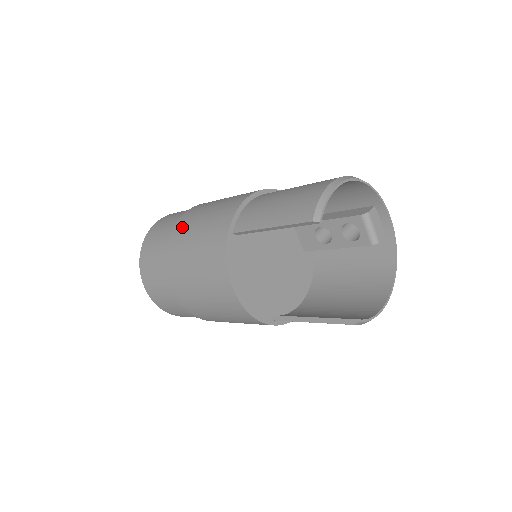
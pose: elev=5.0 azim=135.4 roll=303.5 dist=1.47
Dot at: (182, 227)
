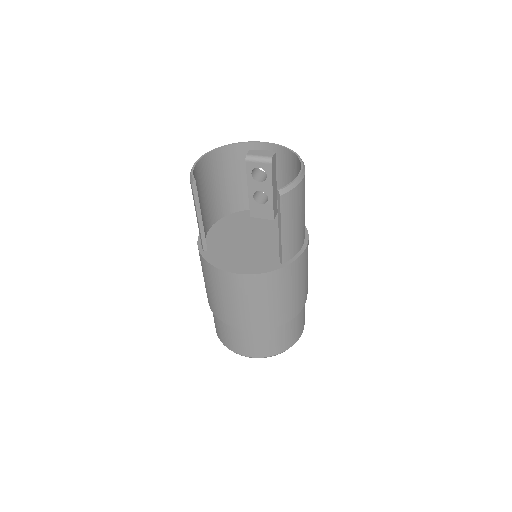
Dot at: (206, 292)
